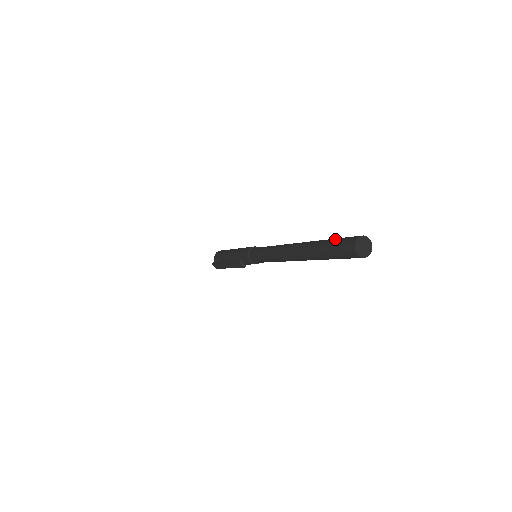
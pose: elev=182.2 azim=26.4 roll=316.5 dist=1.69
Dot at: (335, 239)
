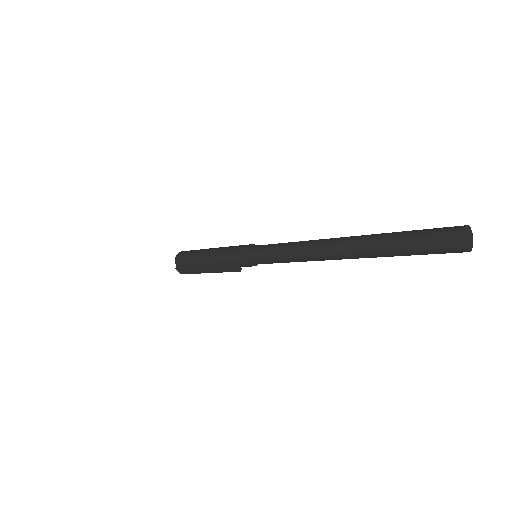
Dot at: (419, 231)
